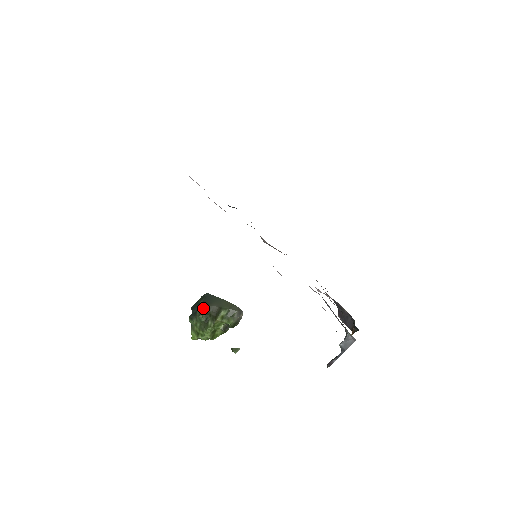
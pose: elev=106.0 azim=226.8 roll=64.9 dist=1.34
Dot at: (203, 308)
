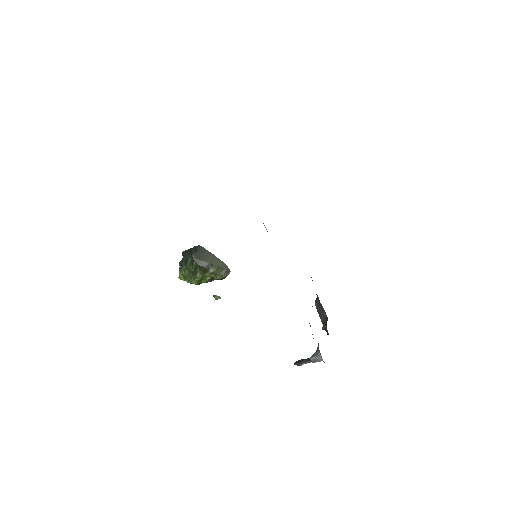
Dot at: (194, 261)
